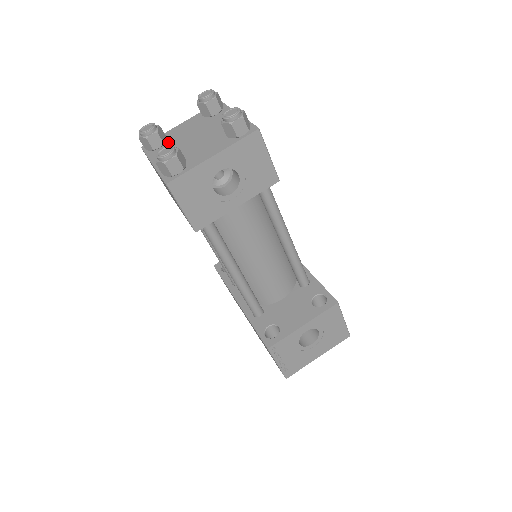
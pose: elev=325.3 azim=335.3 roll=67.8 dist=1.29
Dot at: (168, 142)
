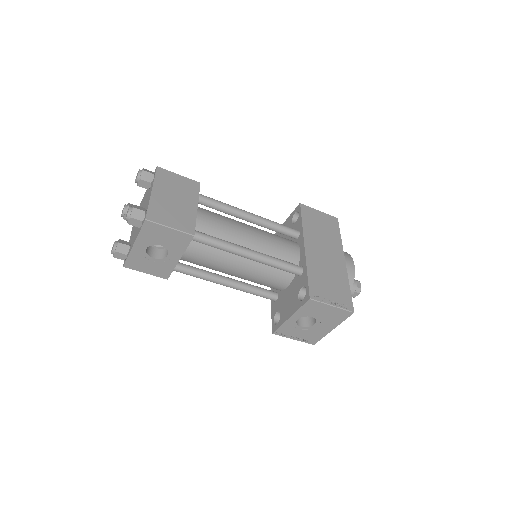
Dot at: occluded
